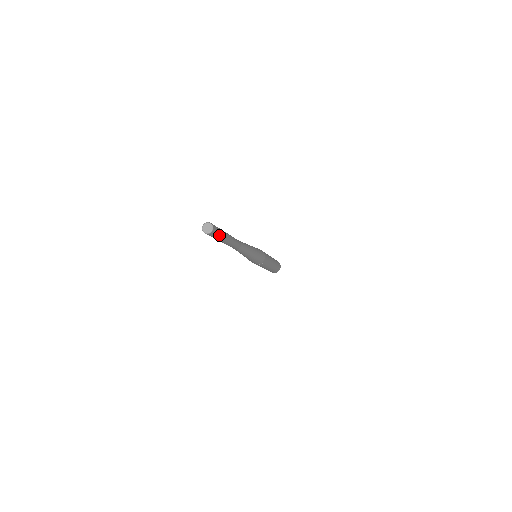
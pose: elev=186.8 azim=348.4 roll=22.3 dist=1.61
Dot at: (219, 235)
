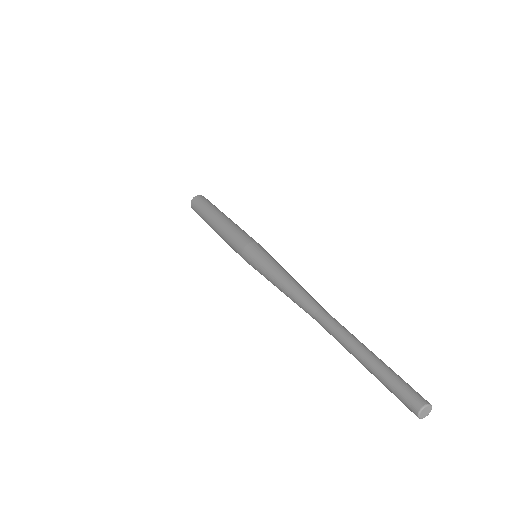
Dot at: occluded
